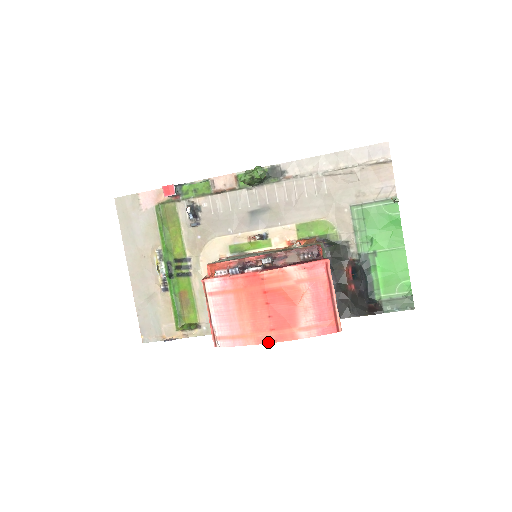
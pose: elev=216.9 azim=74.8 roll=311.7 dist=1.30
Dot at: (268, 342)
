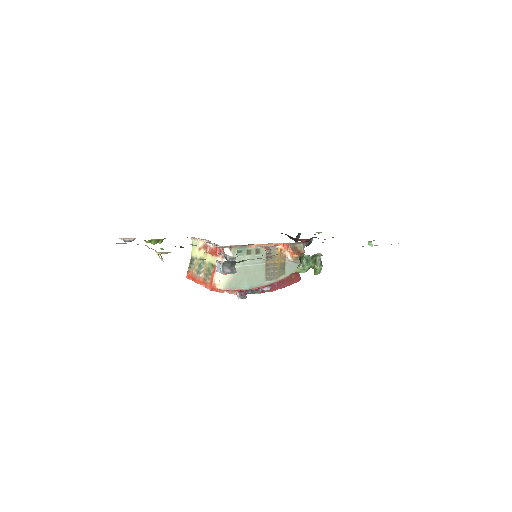
Dot at: occluded
